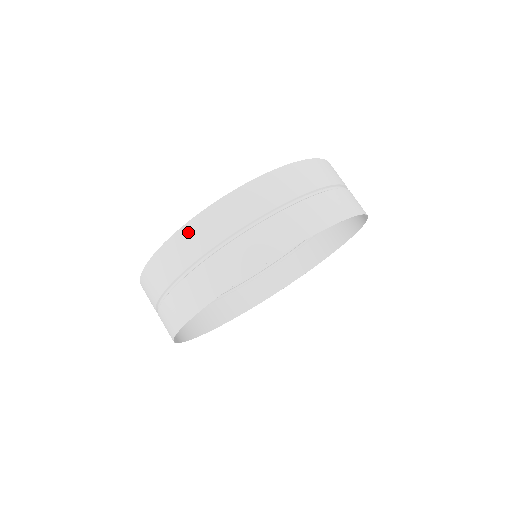
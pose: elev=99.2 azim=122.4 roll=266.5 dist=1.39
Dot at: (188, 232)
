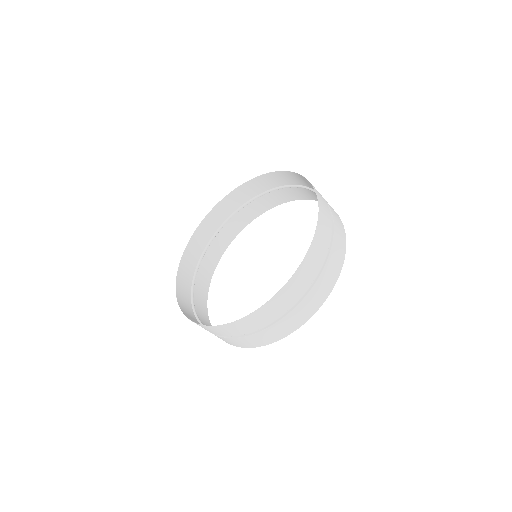
Dot at: (278, 299)
